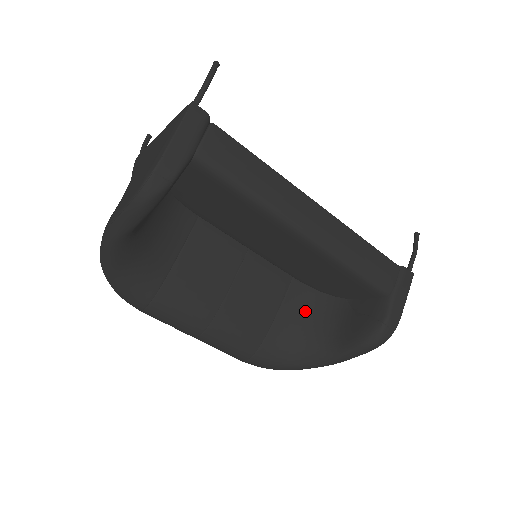
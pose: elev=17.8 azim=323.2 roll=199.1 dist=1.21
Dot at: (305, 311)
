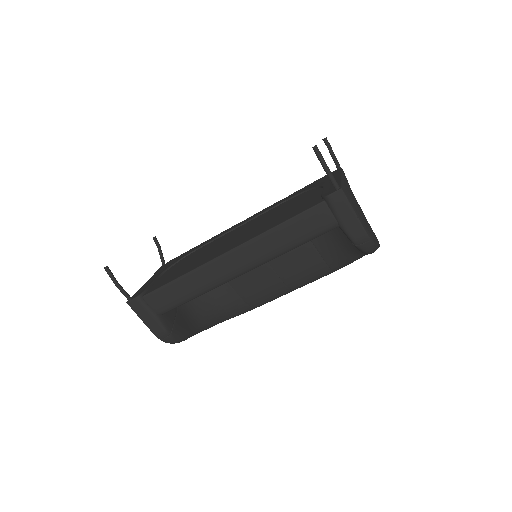
Dot at: occluded
